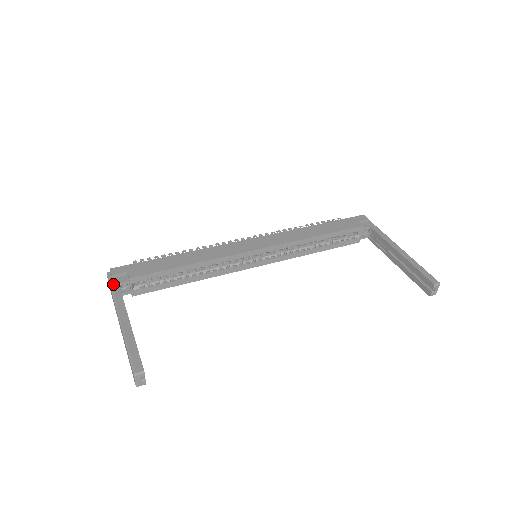
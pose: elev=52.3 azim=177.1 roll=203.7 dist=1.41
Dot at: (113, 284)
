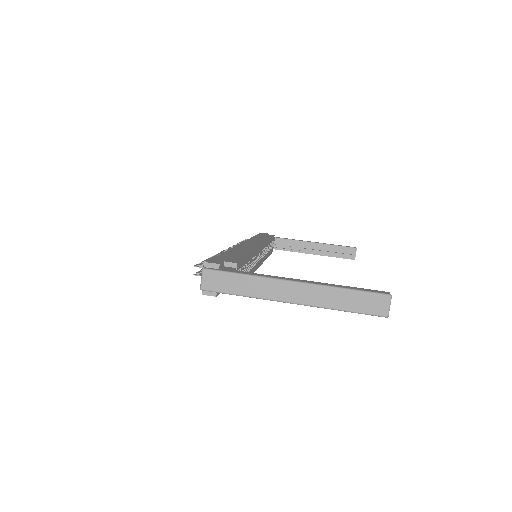
Dot at: (232, 271)
